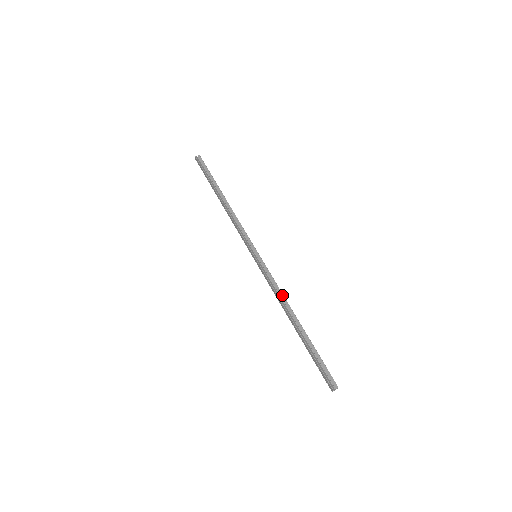
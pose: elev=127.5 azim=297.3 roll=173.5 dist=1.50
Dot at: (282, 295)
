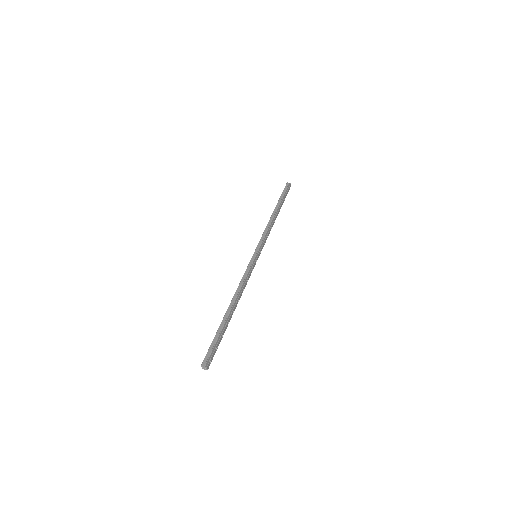
Dot at: (243, 287)
